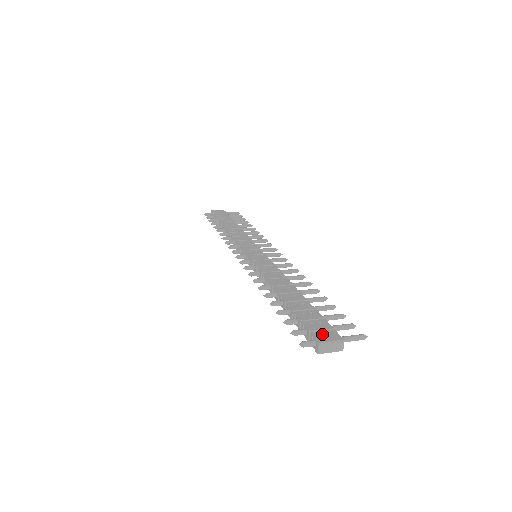
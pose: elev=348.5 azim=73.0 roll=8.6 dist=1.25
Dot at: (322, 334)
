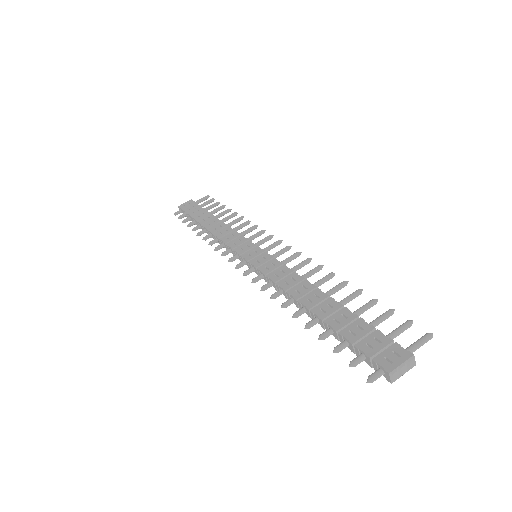
Dot at: (386, 357)
